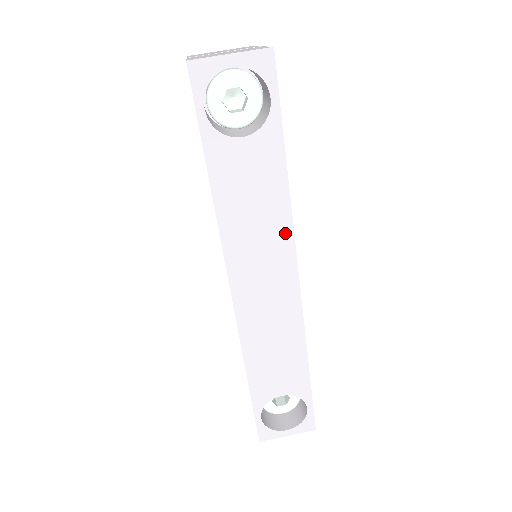
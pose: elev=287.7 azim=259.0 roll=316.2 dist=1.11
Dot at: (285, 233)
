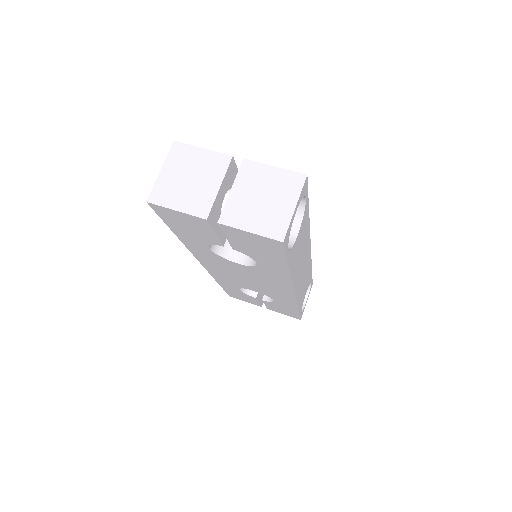
Dot at: (308, 240)
